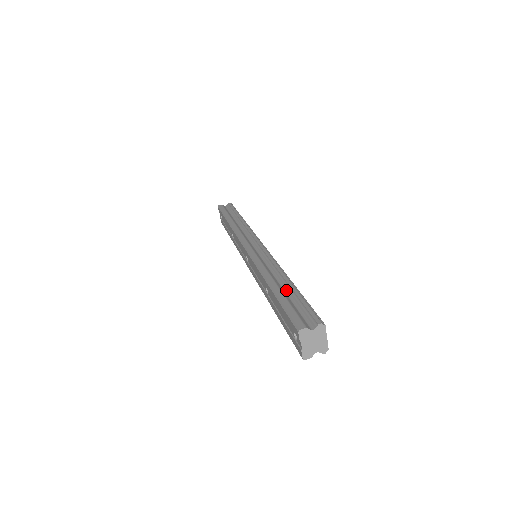
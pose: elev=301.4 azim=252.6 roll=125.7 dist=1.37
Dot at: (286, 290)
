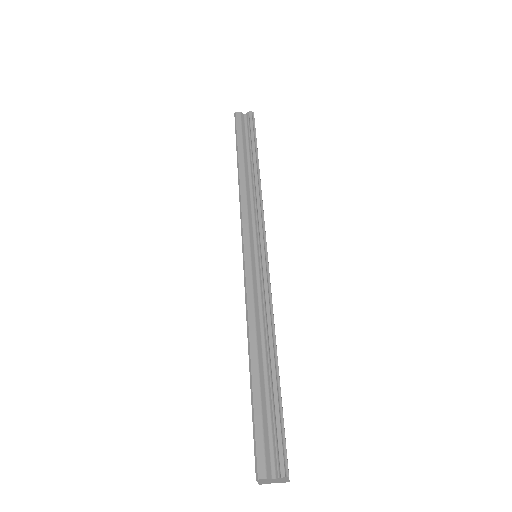
Dot at: (267, 375)
